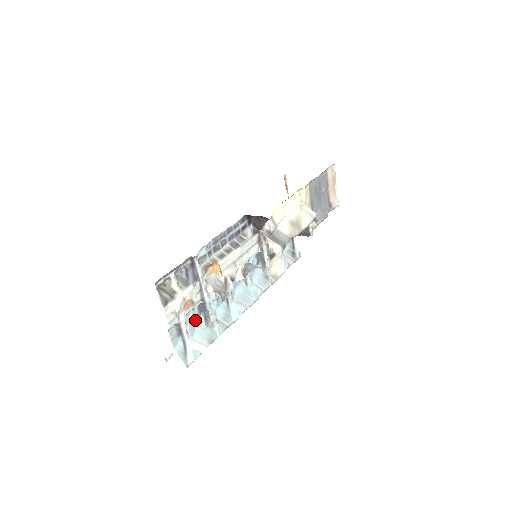
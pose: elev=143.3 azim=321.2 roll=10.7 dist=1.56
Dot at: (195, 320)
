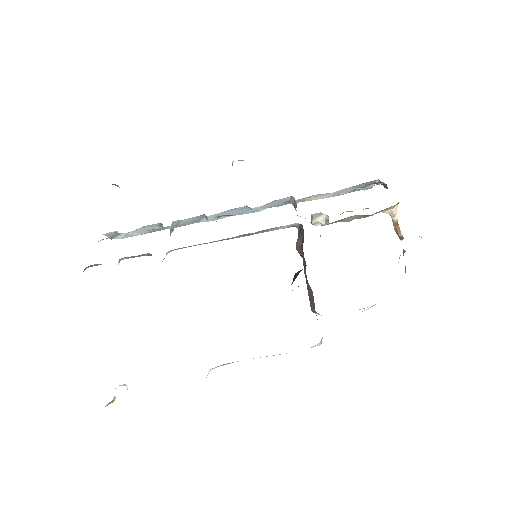
Dot at: occluded
